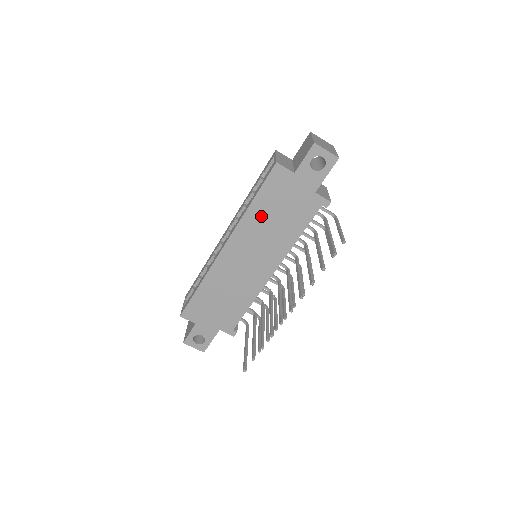
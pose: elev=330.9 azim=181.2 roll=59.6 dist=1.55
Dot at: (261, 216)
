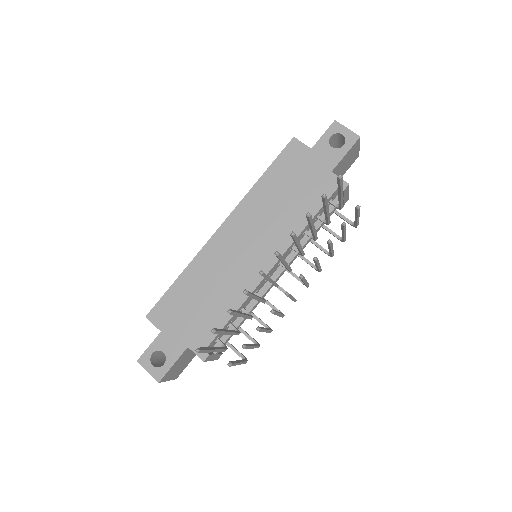
Dot at: (269, 193)
